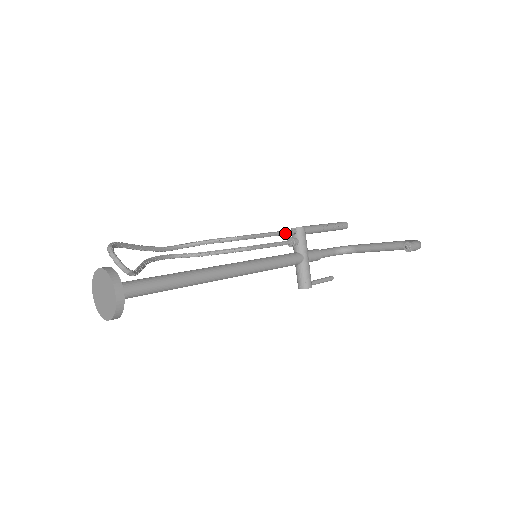
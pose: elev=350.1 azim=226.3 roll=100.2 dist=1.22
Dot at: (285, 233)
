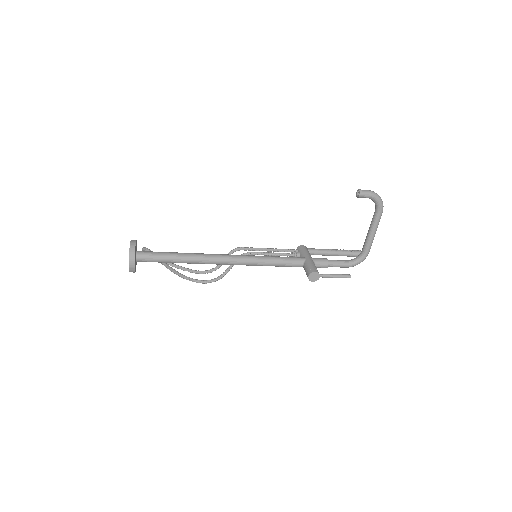
Dot at: (286, 250)
